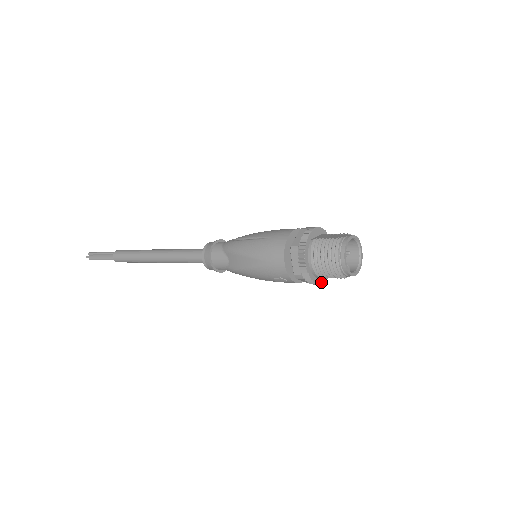
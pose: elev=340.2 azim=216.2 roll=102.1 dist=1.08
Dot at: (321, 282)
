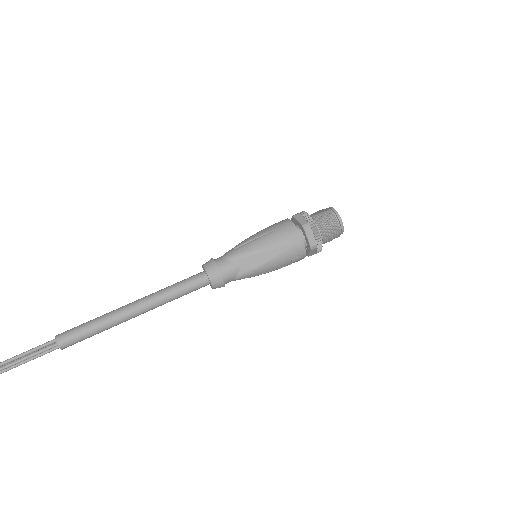
Dot at: occluded
